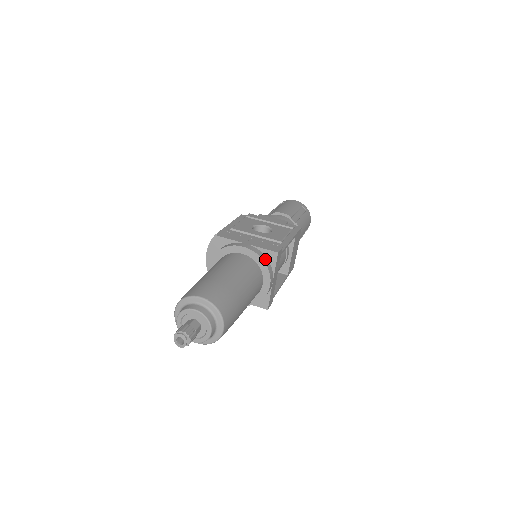
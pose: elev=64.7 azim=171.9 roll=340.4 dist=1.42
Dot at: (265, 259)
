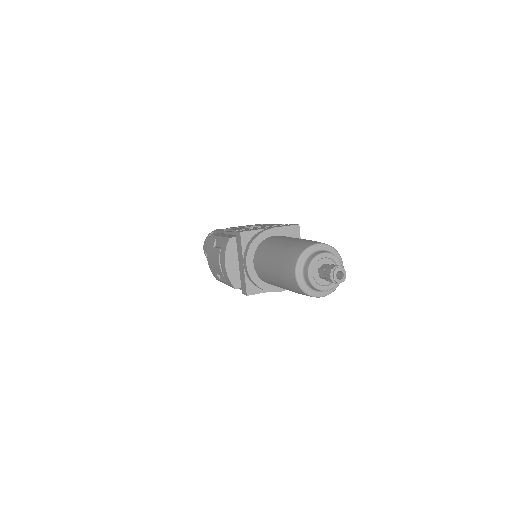
Dot at: (292, 234)
